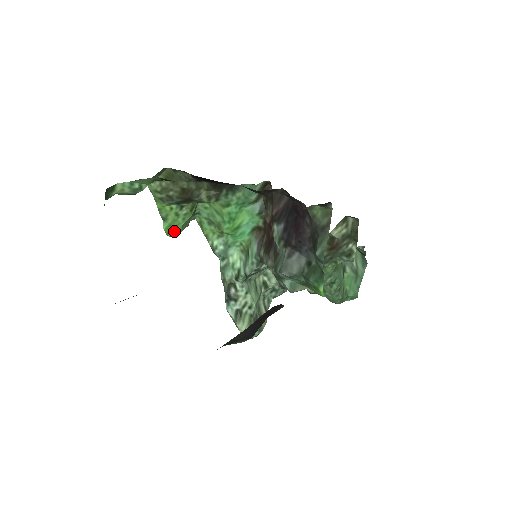
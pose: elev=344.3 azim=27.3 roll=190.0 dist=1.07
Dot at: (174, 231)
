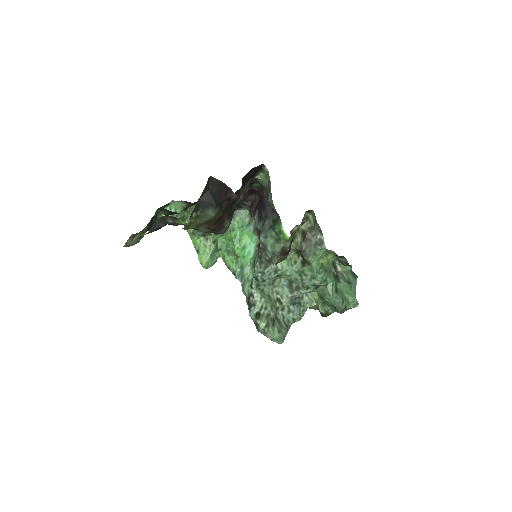
Dot at: (206, 261)
